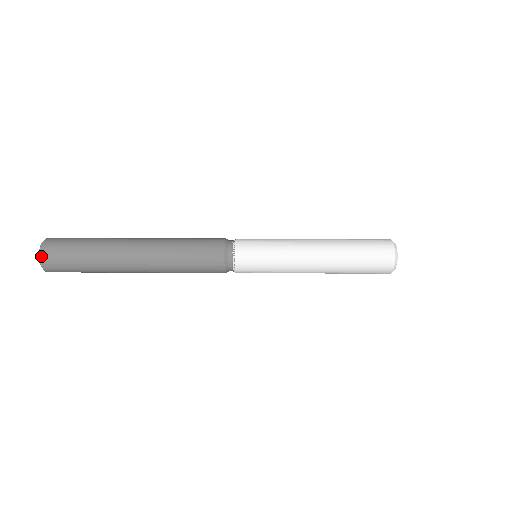
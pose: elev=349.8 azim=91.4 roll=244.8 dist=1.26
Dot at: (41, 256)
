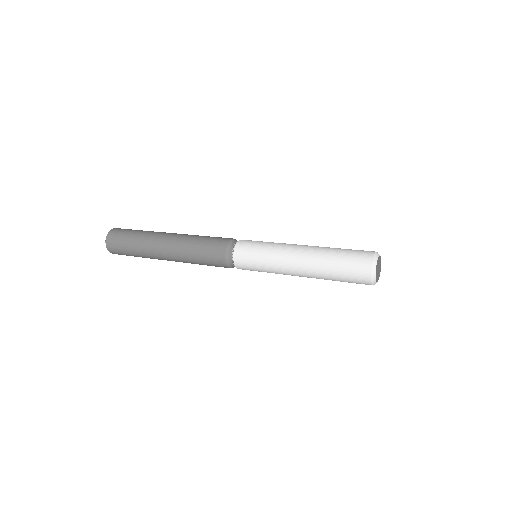
Dot at: (106, 245)
